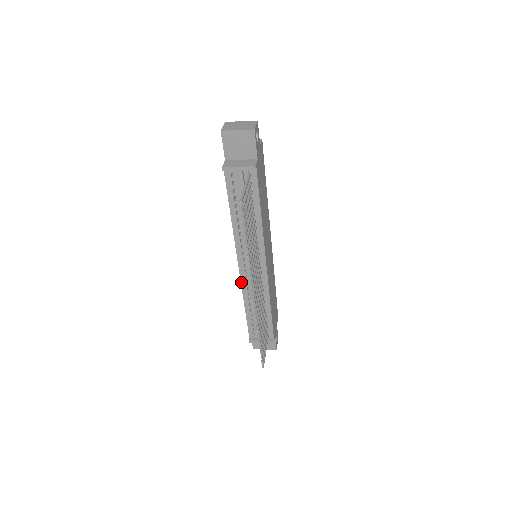
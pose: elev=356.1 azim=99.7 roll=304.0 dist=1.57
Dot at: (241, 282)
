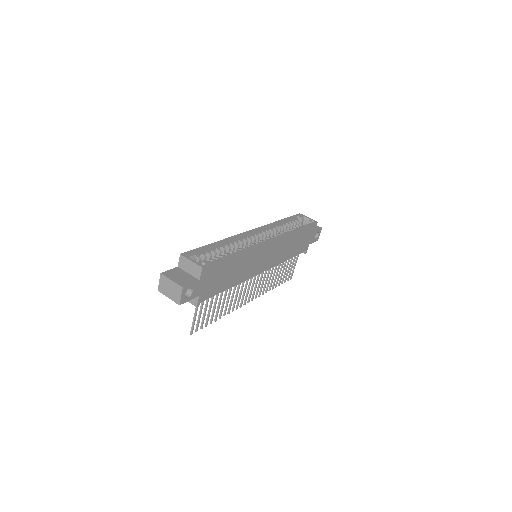
Dot at: occluded
